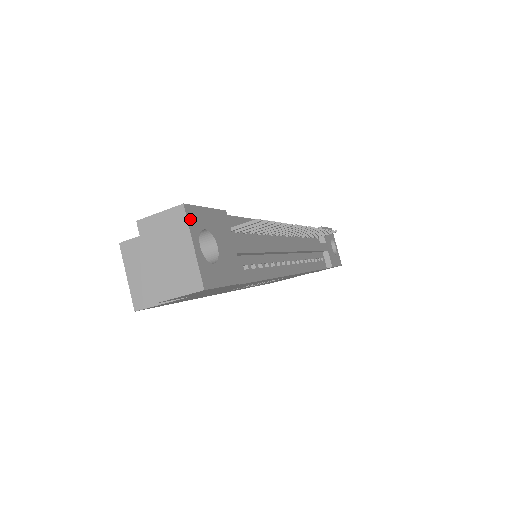
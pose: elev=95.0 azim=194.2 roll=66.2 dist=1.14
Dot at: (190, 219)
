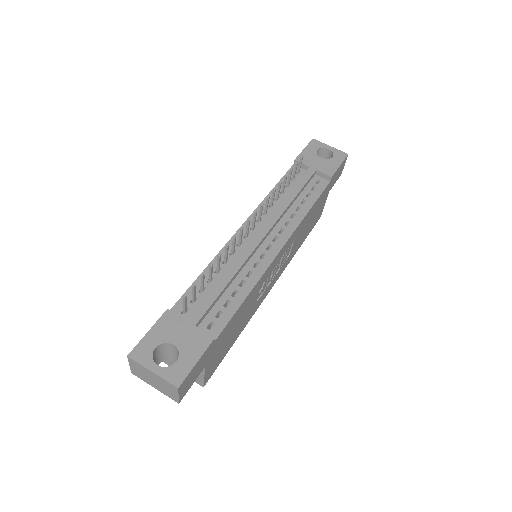
Dot at: (139, 358)
